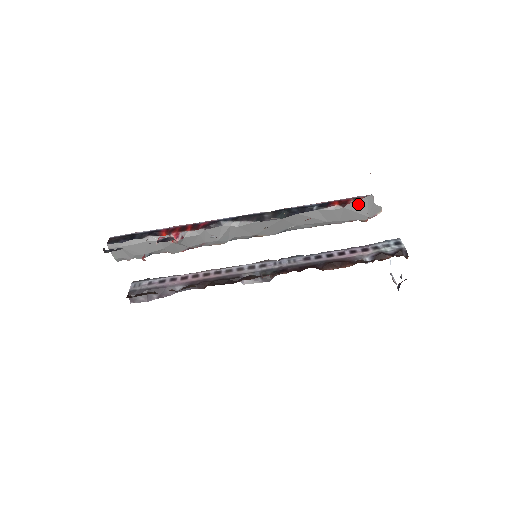
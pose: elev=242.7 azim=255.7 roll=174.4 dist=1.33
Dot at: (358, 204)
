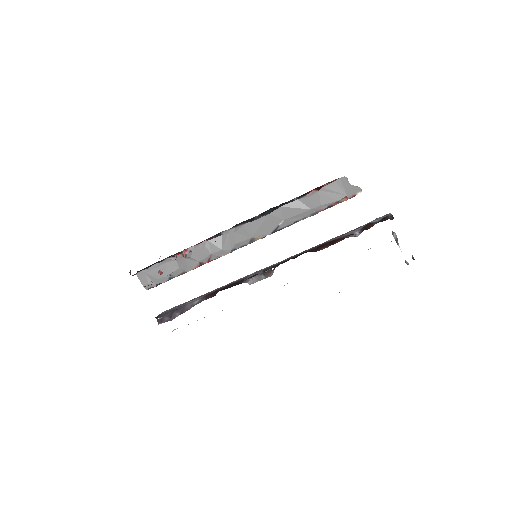
Dot at: (332, 186)
